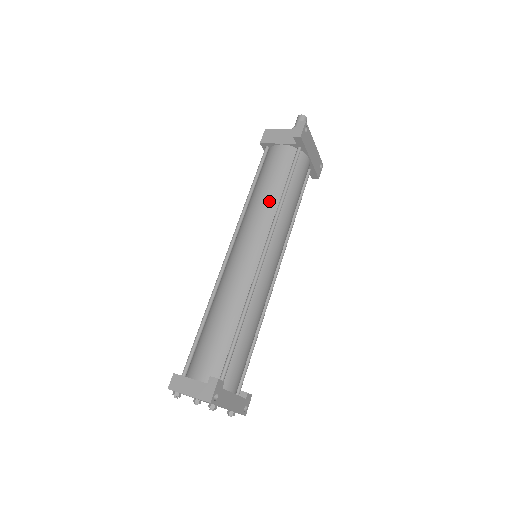
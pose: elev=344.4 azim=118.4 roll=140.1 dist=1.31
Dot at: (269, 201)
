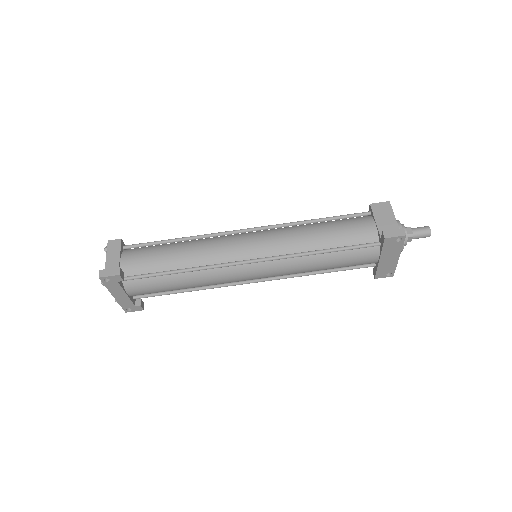
Dot at: (307, 241)
